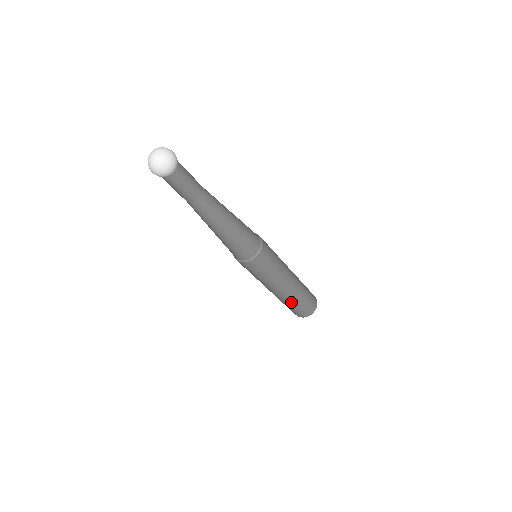
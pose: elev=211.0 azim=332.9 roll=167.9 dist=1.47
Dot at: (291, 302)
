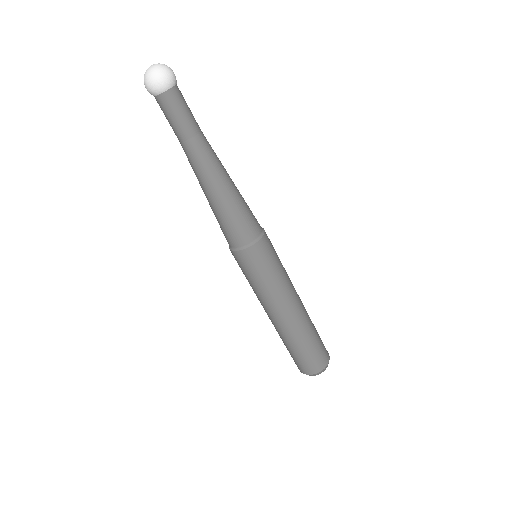
Dot at: (299, 338)
